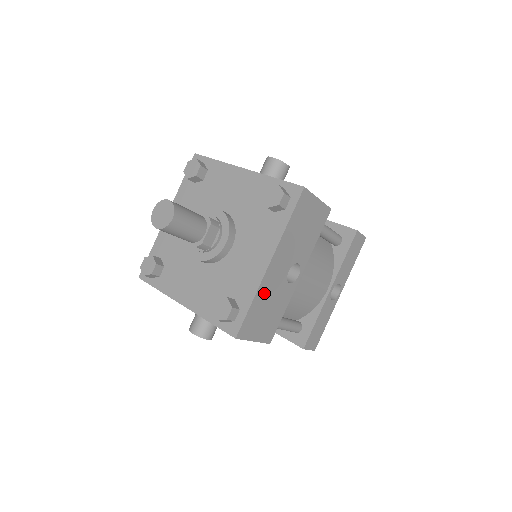
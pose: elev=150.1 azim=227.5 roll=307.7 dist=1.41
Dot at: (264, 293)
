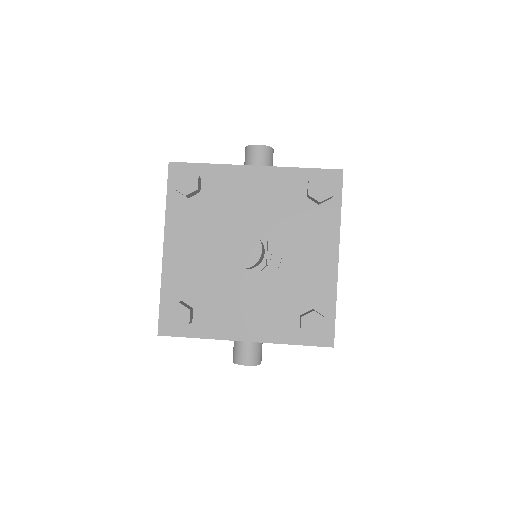
Dot at: occluded
